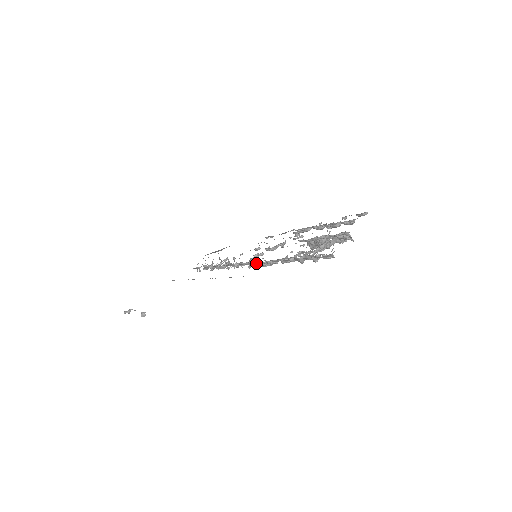
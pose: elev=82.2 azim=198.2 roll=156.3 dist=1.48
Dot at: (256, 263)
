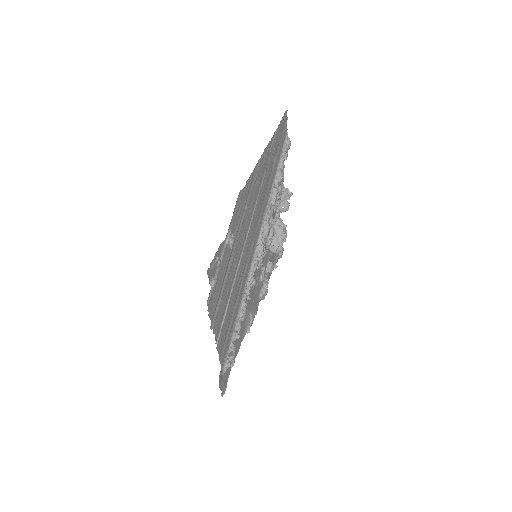
Dot at: (261, 229)
